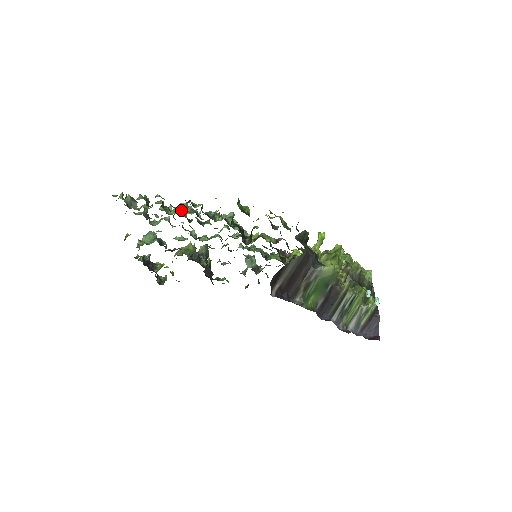
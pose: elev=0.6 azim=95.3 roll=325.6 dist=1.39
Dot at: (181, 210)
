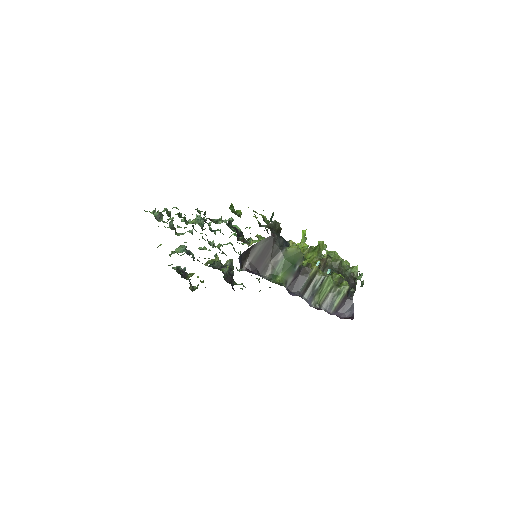
Dot at: (195, 220)
